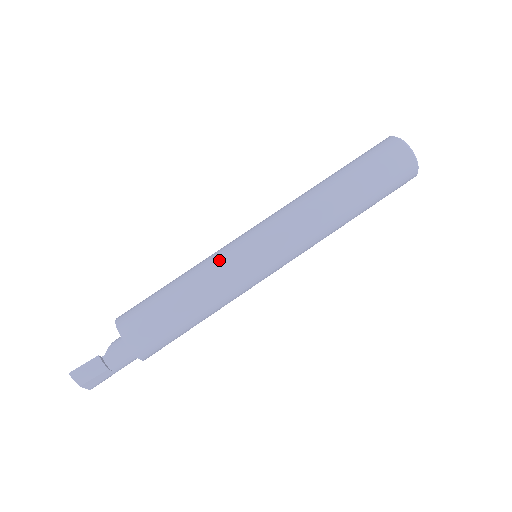
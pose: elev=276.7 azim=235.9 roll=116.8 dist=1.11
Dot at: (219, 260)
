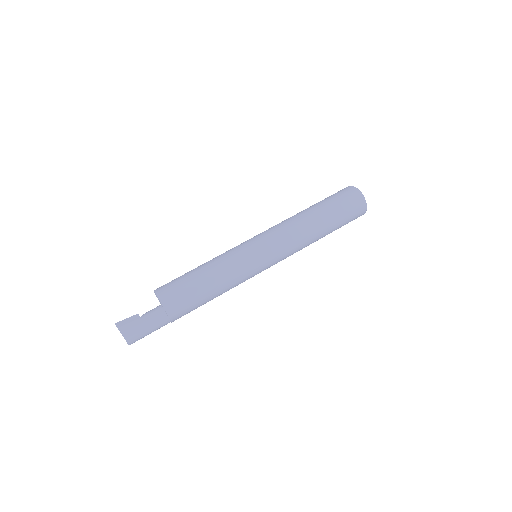
Dot at: (229, 251)
